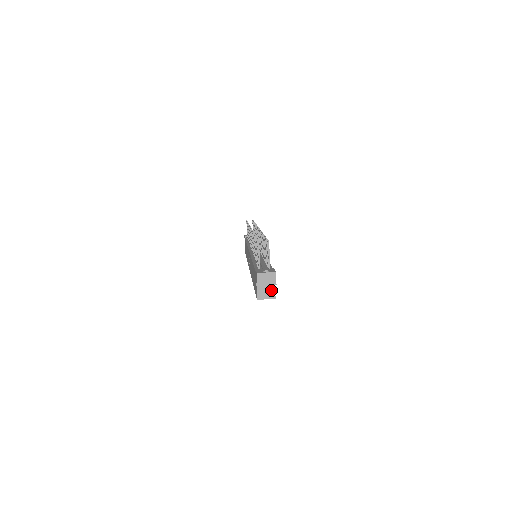
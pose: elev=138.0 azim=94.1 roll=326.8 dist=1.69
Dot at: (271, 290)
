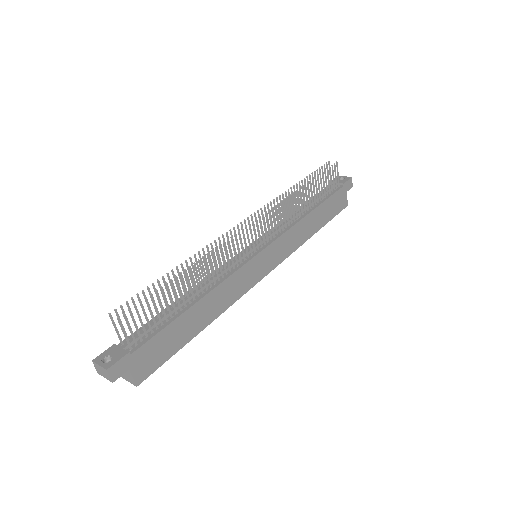
Dot at: (129, 376)
